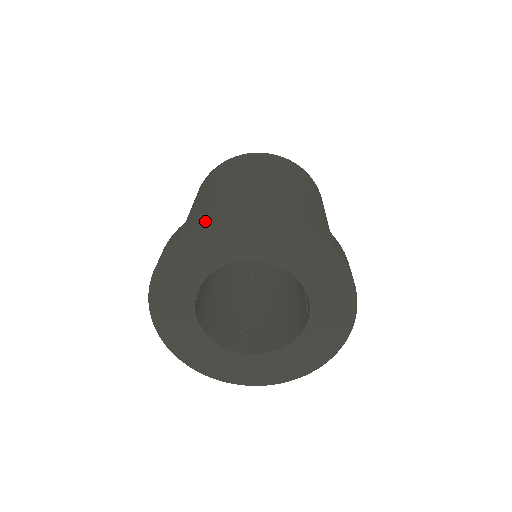
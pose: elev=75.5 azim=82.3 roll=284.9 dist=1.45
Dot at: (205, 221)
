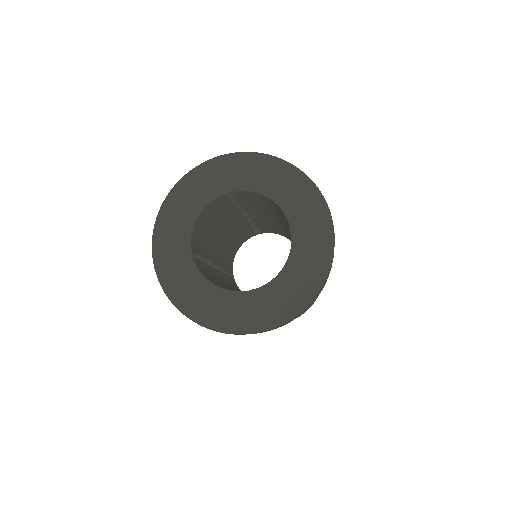
Dot at: (179, 182)
